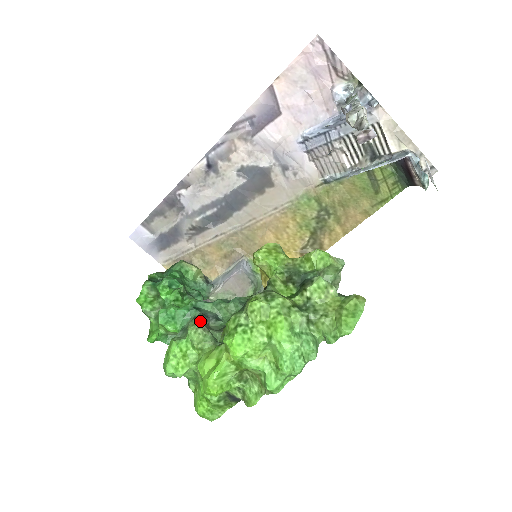
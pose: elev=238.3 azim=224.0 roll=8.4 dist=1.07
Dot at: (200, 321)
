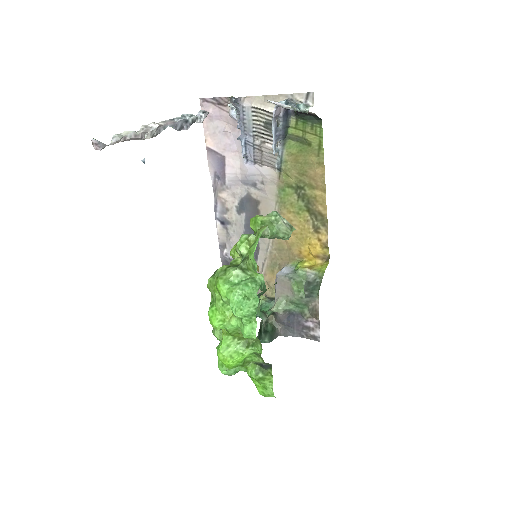
Dot at: occluded
